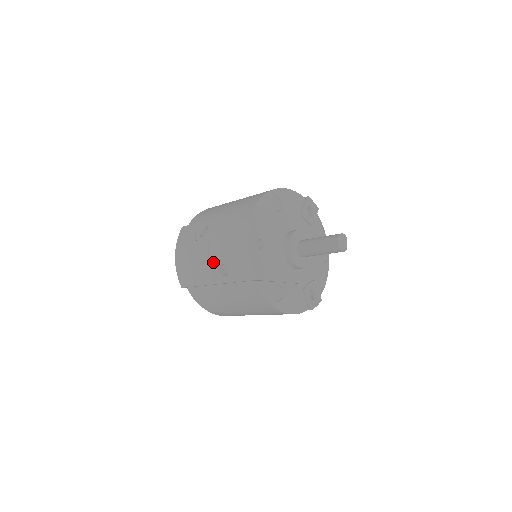
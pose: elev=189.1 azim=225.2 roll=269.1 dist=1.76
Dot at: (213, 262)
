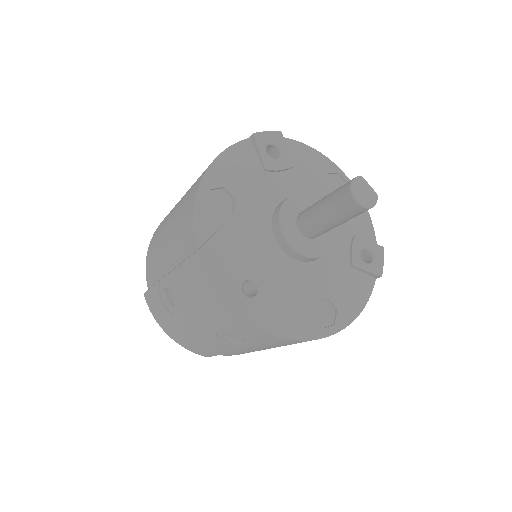
Dot at: (214, 336)
